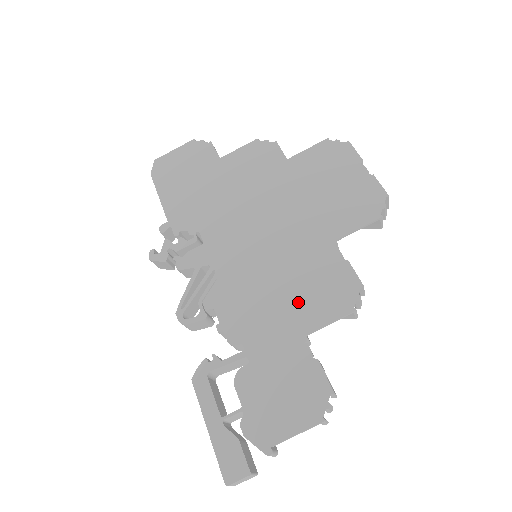
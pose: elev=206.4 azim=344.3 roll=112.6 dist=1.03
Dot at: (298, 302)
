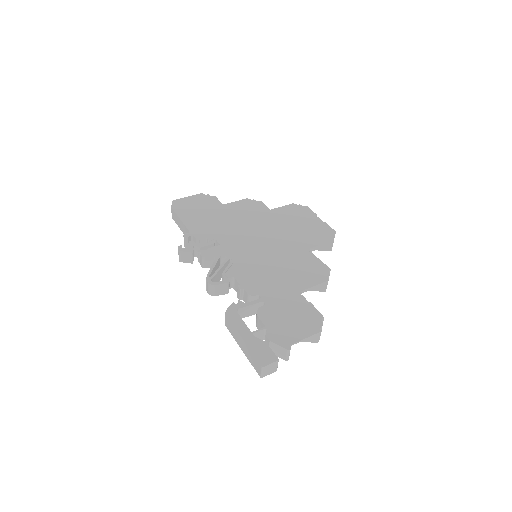
Dot at: (292, 276)
